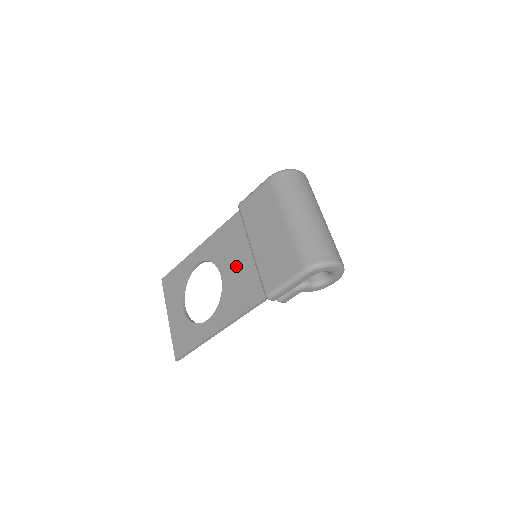
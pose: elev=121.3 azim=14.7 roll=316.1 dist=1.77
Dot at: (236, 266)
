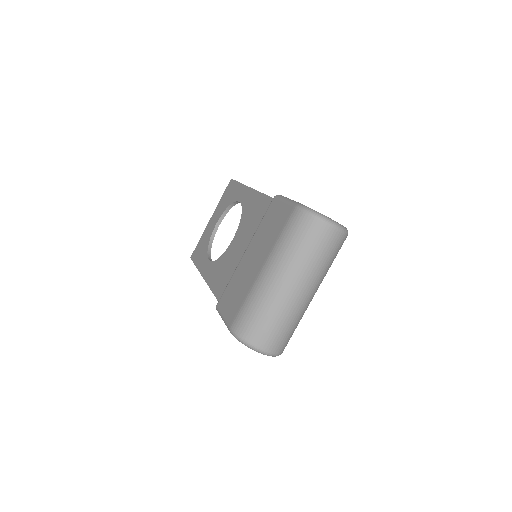
Dot at: (238, 248)
